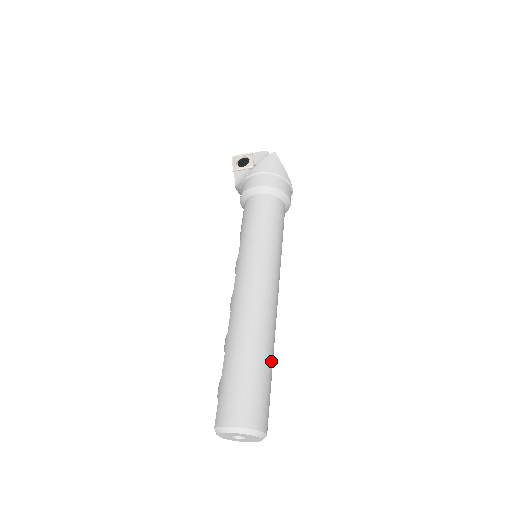
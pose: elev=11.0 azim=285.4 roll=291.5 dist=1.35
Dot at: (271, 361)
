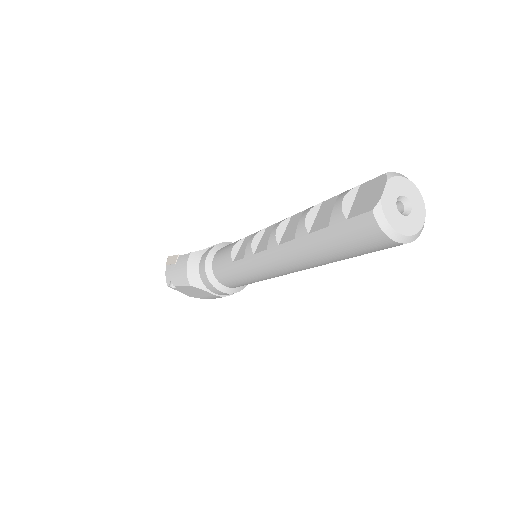
Dot at: occluded
